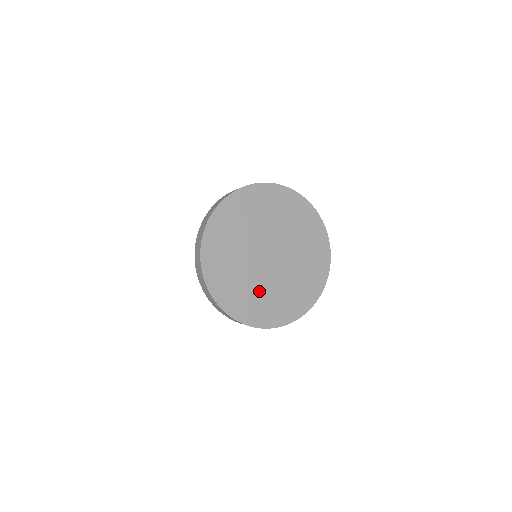
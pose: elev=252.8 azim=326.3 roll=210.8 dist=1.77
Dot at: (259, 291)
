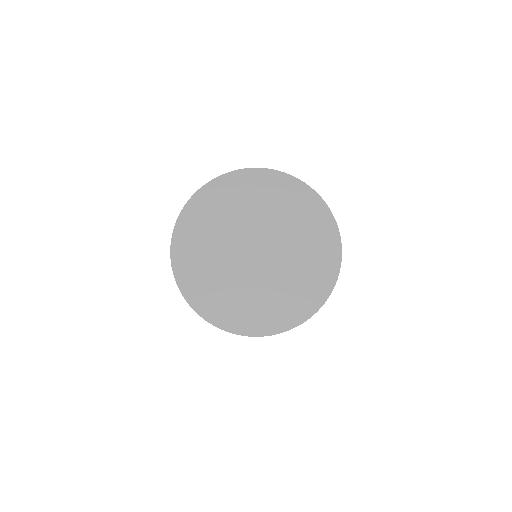
Dot at: (283, 285)
